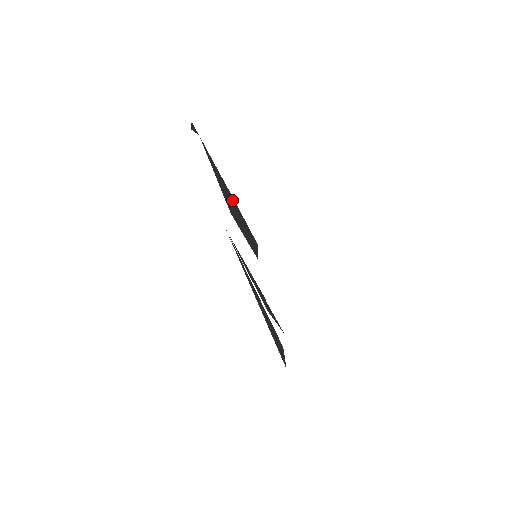
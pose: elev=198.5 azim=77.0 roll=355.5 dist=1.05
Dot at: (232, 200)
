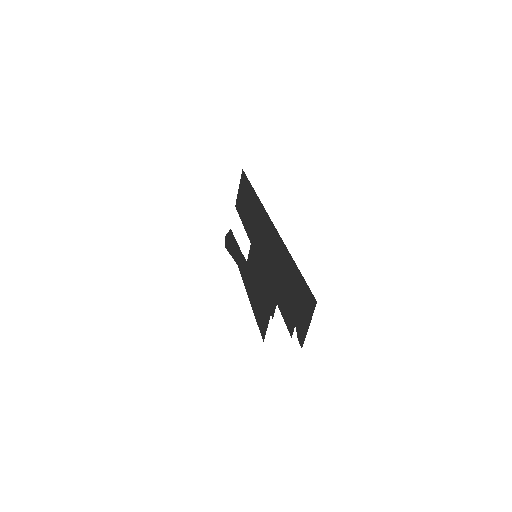
Dot at: (274, 283)
